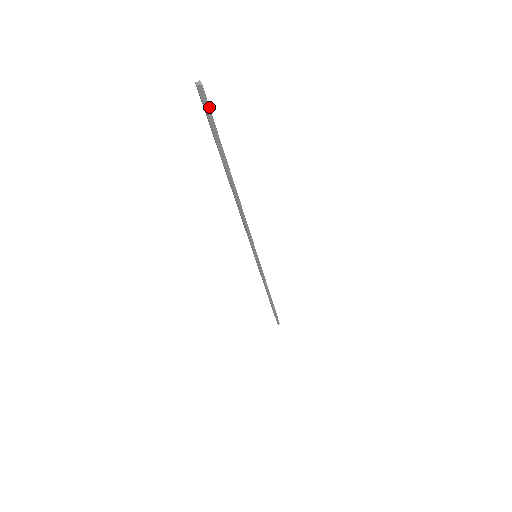
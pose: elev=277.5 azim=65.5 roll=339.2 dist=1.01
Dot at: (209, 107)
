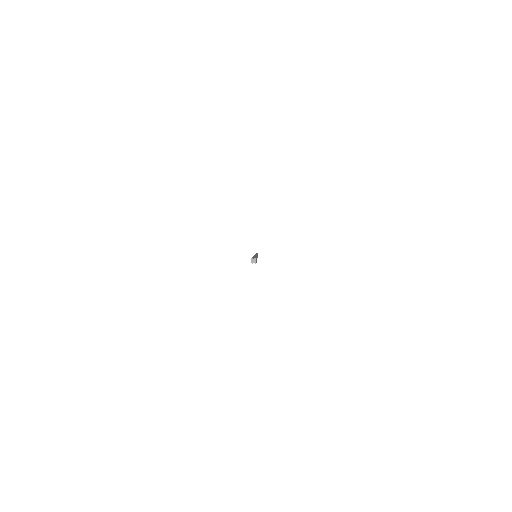
Dot at: occluded
